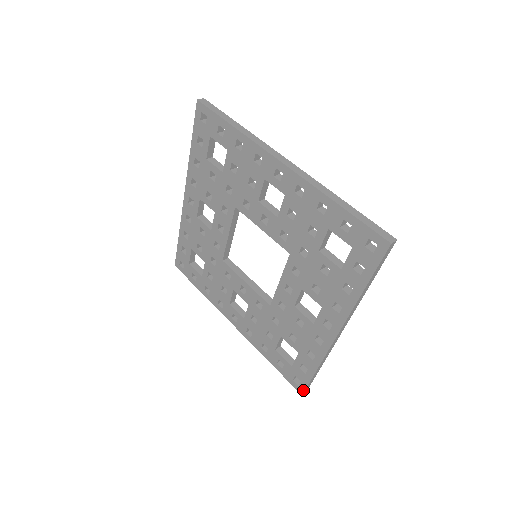
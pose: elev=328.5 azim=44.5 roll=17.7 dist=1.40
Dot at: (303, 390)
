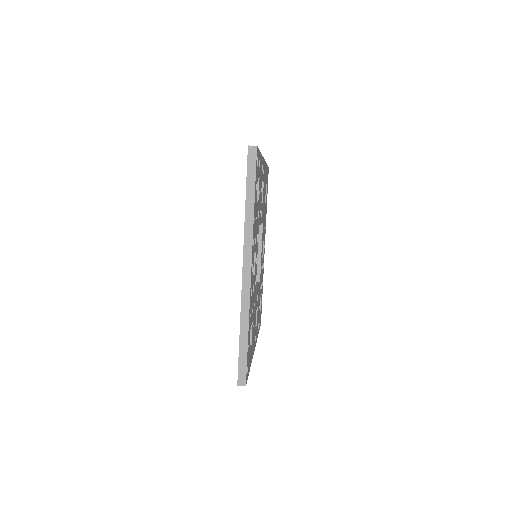
Dot at: occluded
